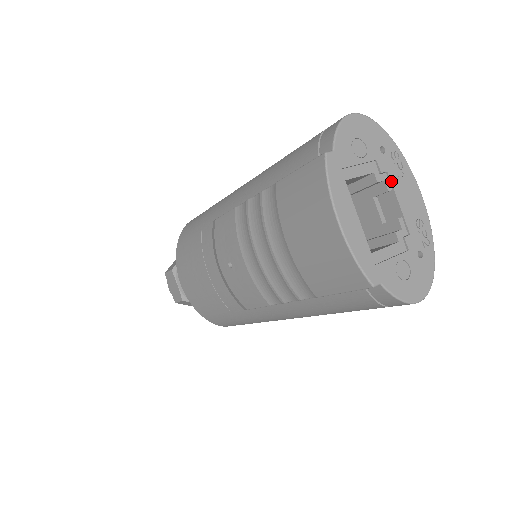
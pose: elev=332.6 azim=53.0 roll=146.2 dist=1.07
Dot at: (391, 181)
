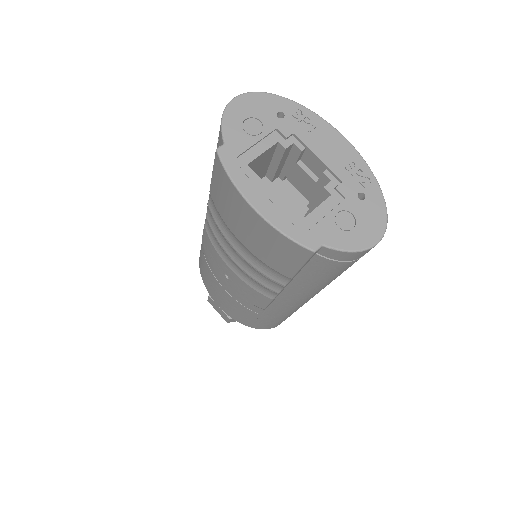
Dot at: (301, 140)
